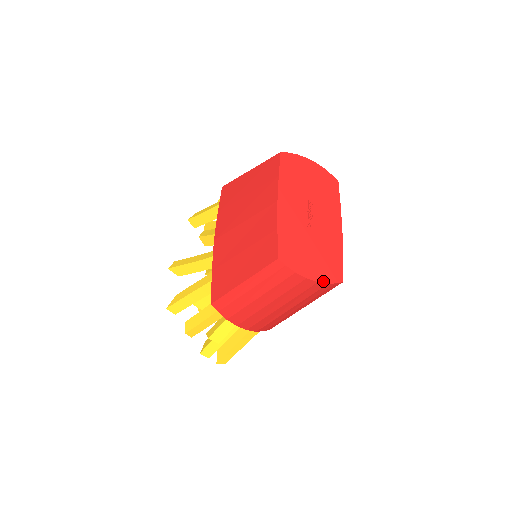
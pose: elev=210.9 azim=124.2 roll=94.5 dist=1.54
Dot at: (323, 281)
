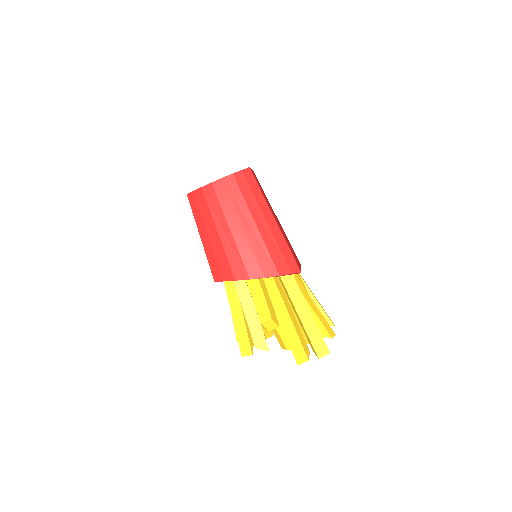
Dot at: (228, 176)
